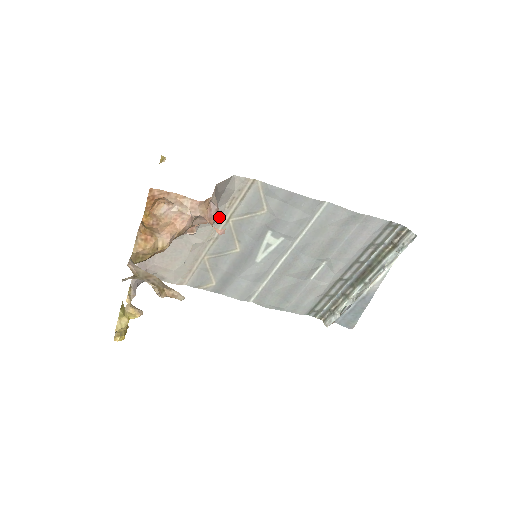
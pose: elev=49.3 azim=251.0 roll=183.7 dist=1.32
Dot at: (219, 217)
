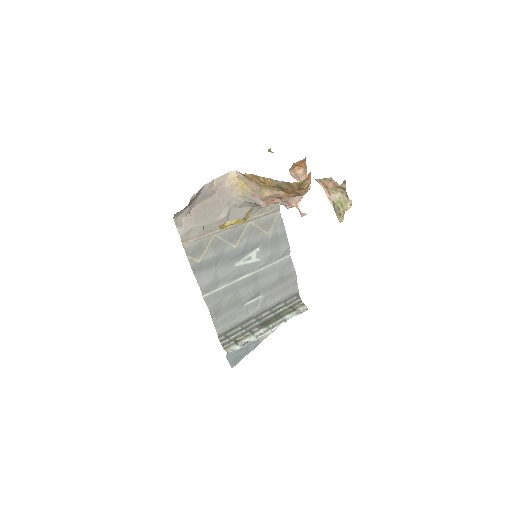
Dot at: (250, 214)
